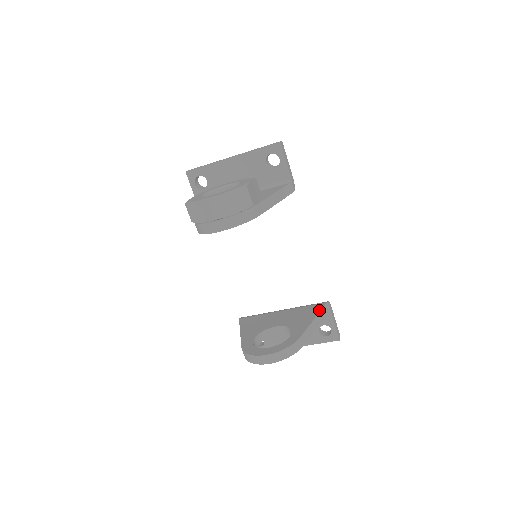
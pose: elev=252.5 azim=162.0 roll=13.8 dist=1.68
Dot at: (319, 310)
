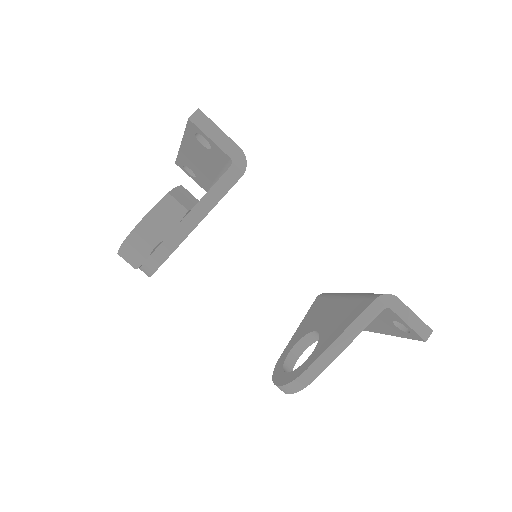
Dot at: (356, 316)
